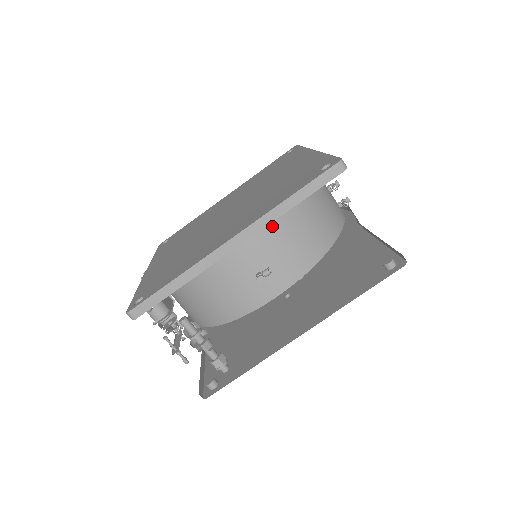
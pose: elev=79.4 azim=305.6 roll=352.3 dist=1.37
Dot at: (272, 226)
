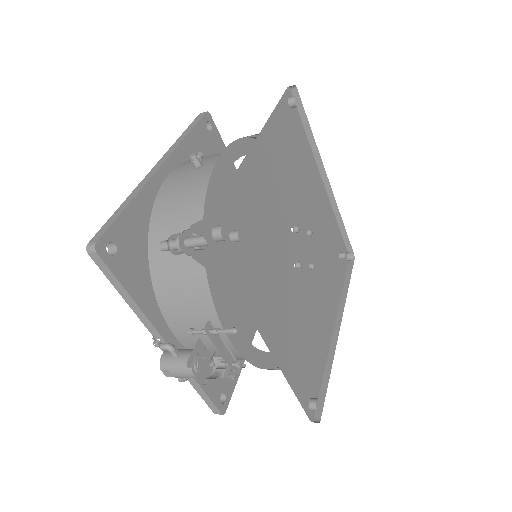
Dot at: occluded
